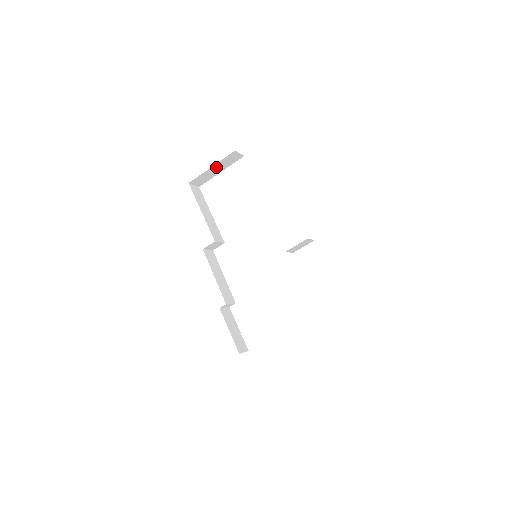
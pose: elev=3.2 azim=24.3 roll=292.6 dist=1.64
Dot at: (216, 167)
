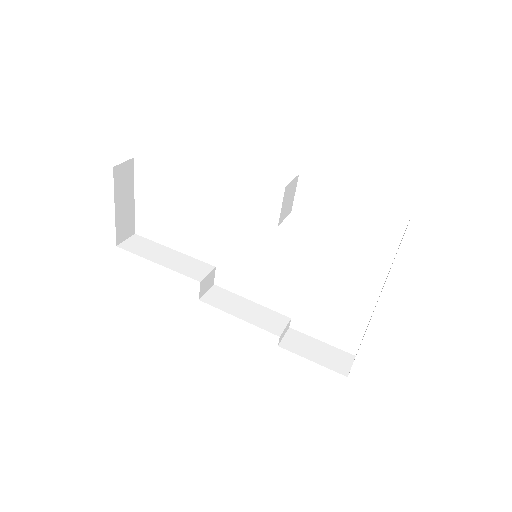
Dot at: (120, 202)
